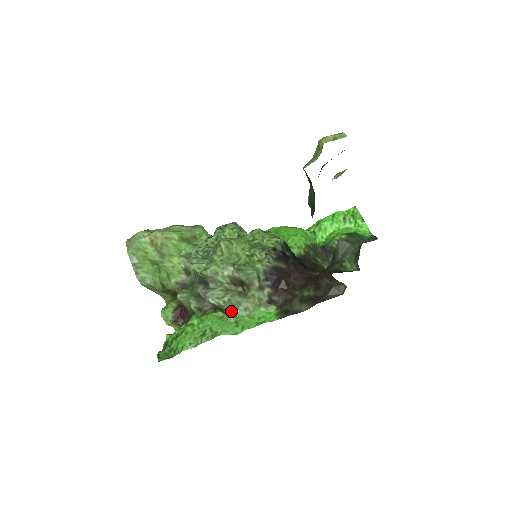
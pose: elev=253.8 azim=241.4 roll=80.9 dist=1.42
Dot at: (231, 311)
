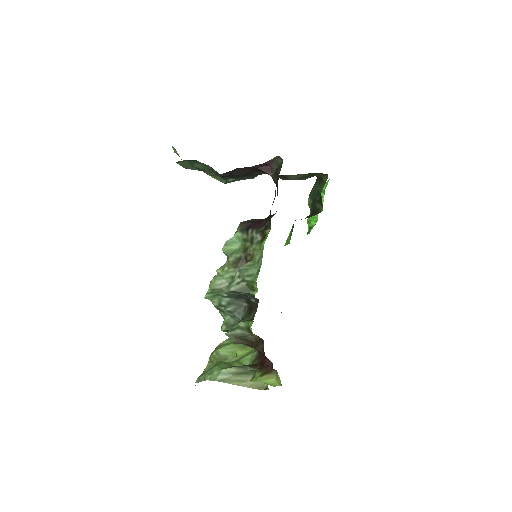
Dot at: (250, 275)
